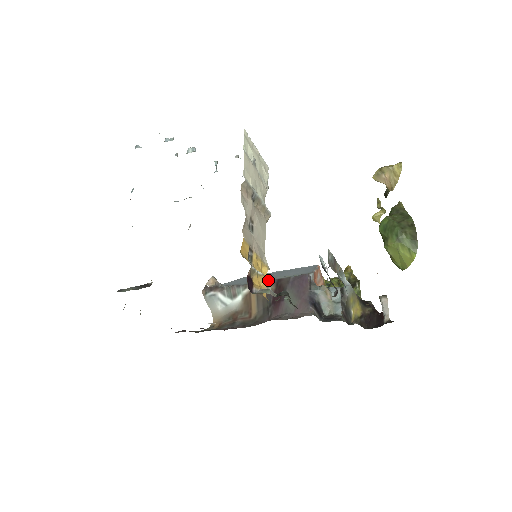
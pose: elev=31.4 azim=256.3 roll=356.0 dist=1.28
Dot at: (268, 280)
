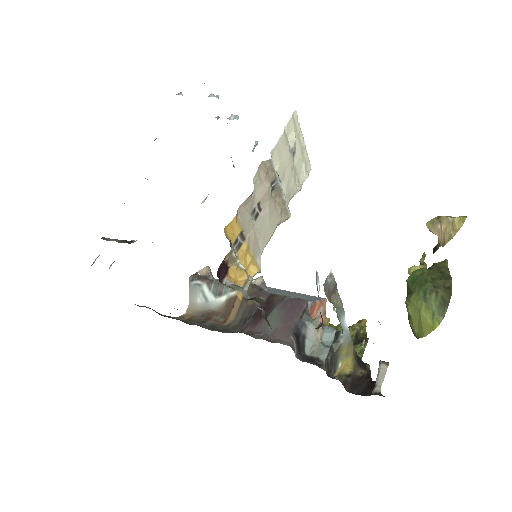
Dot at: (248, 279)
